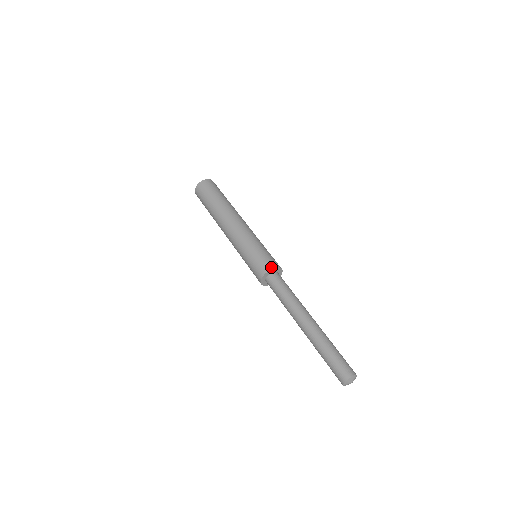
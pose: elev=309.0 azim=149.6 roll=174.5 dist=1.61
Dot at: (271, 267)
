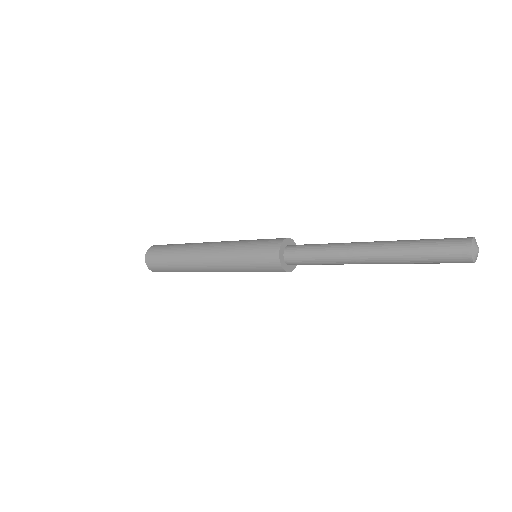
Dot at: (285, 238)
